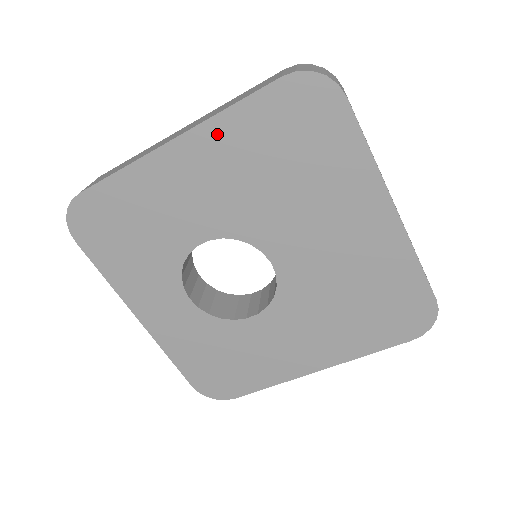
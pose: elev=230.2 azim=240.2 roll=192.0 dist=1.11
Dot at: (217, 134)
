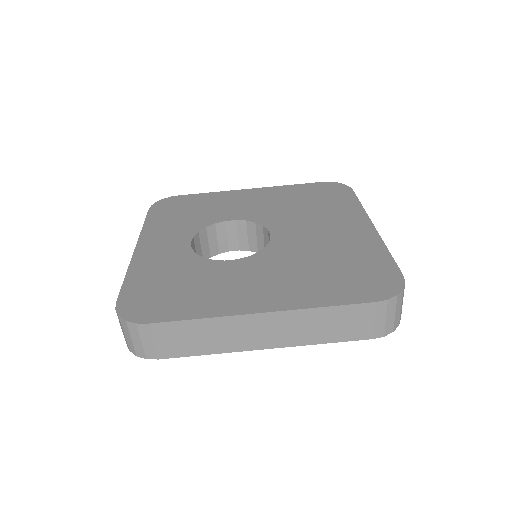
Dot at: (276, 190)
